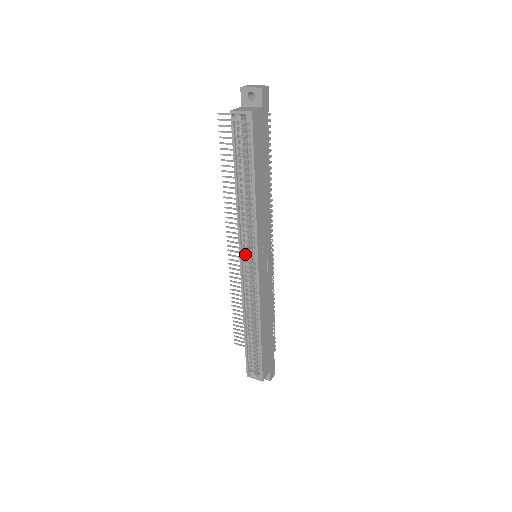
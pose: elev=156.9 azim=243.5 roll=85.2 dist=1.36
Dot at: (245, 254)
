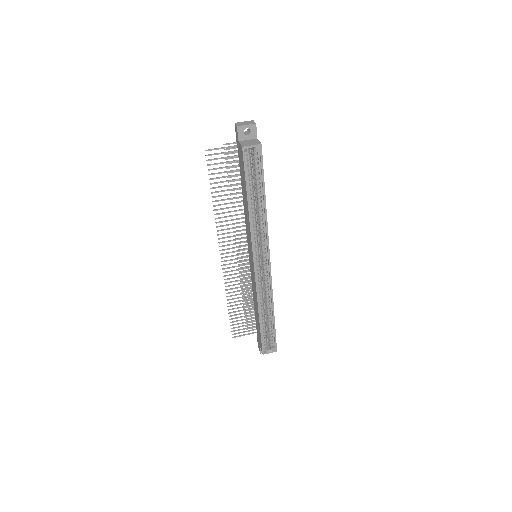
Dot at: (257, 257)
